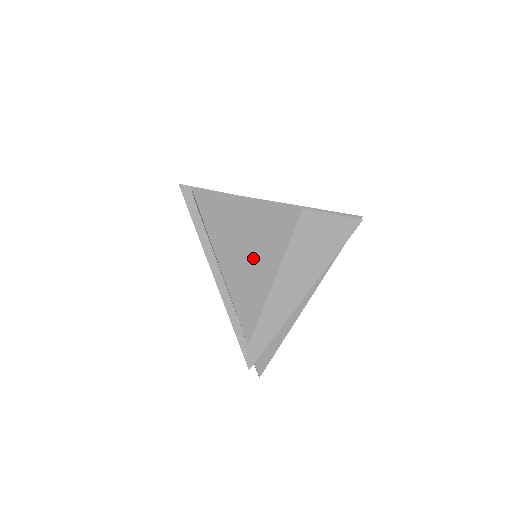
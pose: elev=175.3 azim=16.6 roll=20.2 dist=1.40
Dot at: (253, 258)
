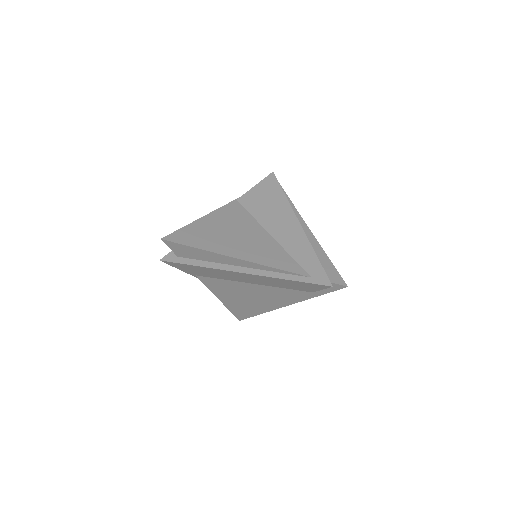
Dot at: (244, 239)
